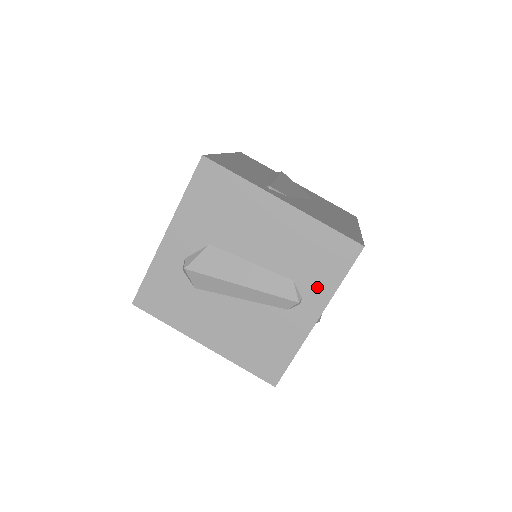
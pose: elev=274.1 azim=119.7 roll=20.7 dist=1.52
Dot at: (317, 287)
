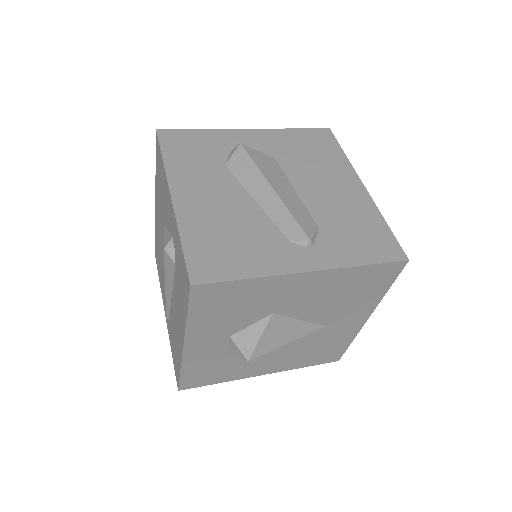
Dot at: (337, 250)
